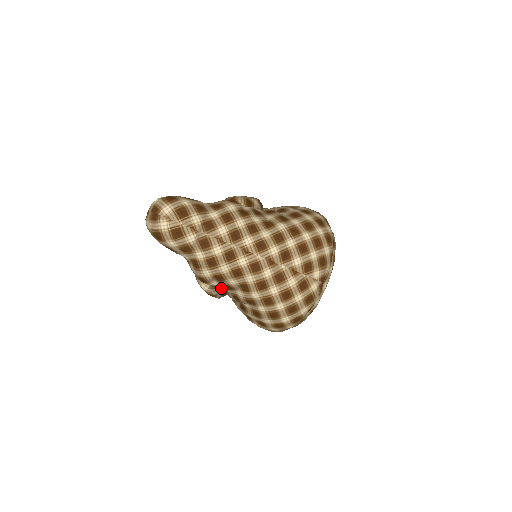
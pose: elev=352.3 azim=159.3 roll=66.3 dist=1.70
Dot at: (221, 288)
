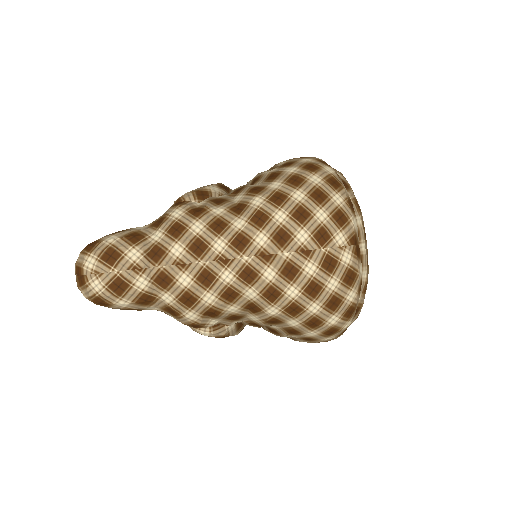
Dot at: (227, 323)
